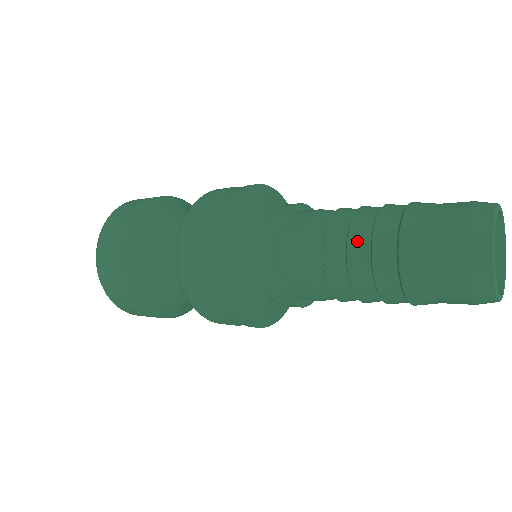
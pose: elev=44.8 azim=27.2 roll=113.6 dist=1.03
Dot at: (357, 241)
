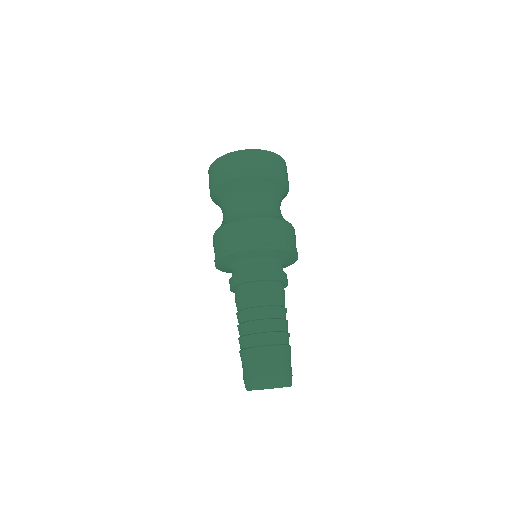
Dot at: (240, 329)
